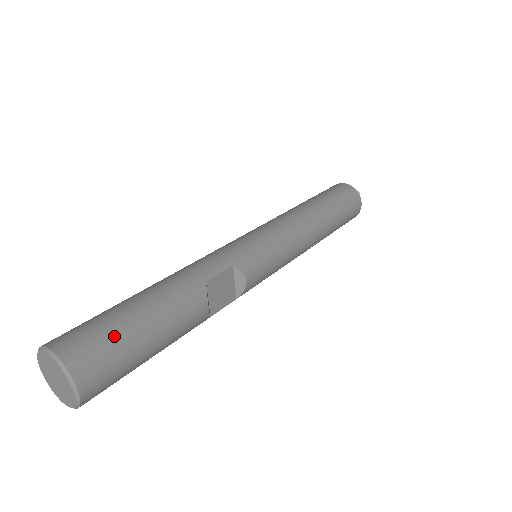
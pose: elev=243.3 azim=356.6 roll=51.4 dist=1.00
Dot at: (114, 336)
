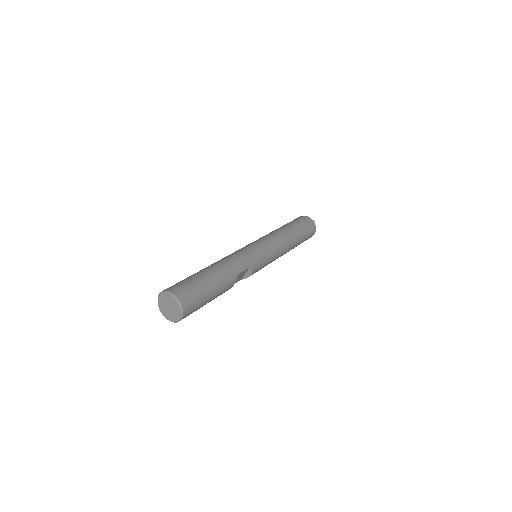
Dot at: (200, 297)
